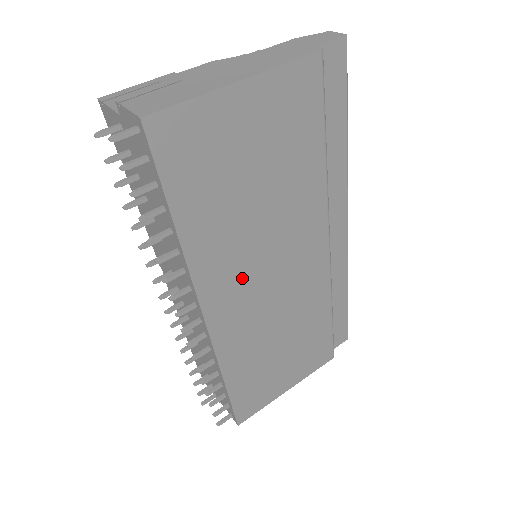
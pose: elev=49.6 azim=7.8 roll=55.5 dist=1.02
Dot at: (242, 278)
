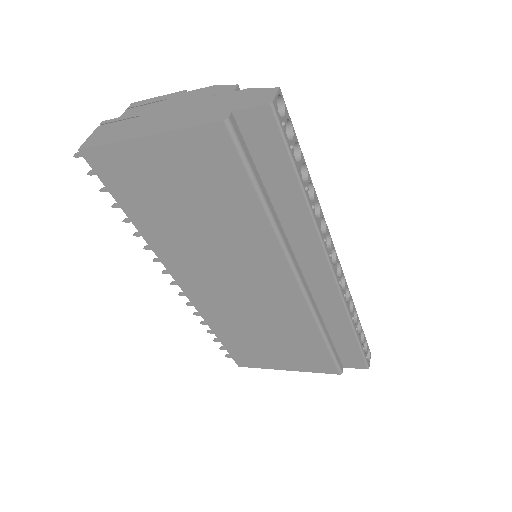
Dot at: (203, 271)
